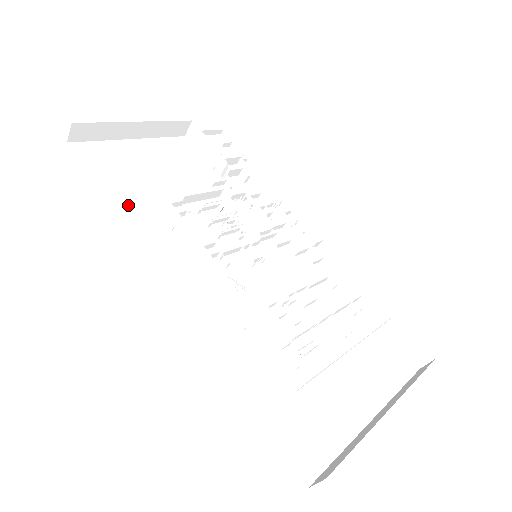
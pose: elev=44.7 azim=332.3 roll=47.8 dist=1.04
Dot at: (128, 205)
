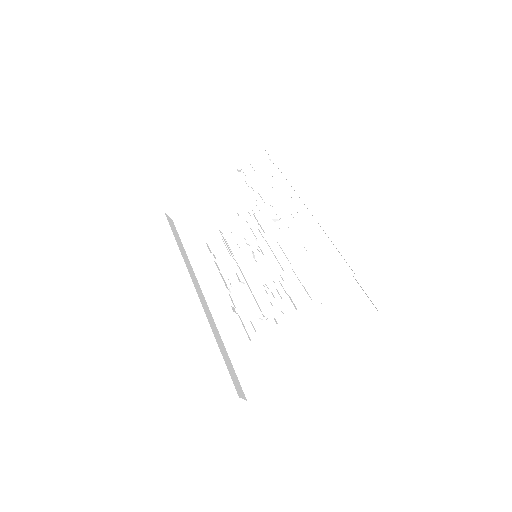
Dot at: (194, 247)
